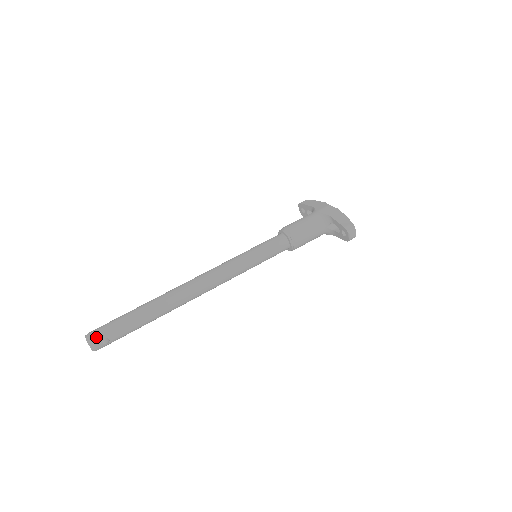
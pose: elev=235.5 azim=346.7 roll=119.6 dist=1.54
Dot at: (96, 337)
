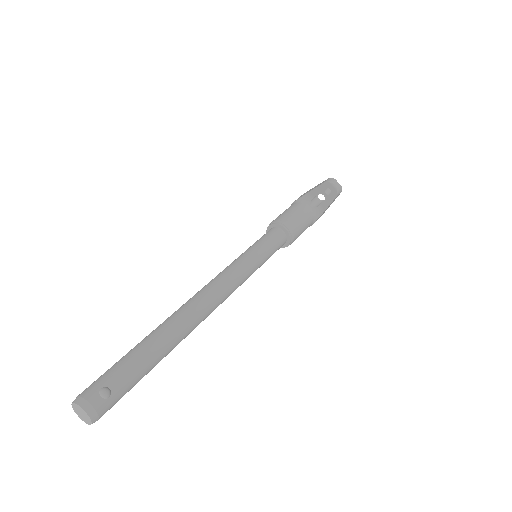
Dot at: (88, 392)
